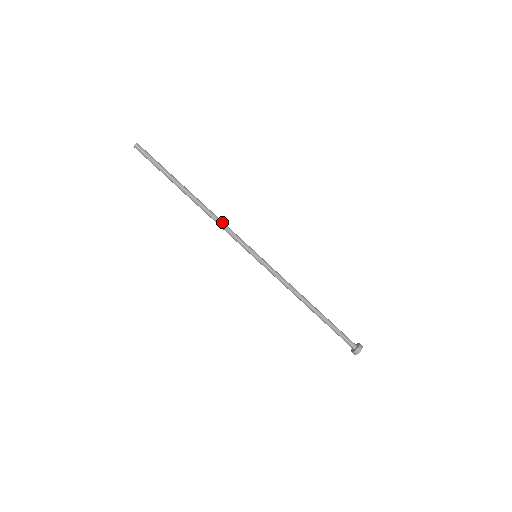
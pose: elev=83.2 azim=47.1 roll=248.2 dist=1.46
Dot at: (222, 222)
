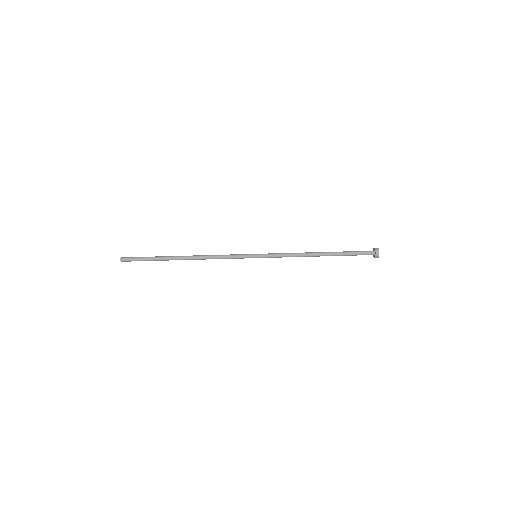
Dot at: (215, 257)
